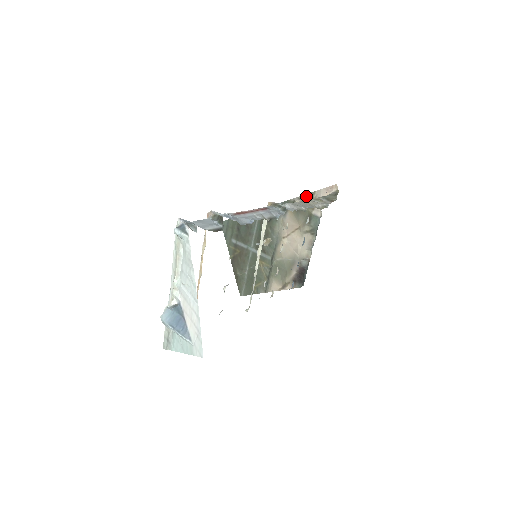
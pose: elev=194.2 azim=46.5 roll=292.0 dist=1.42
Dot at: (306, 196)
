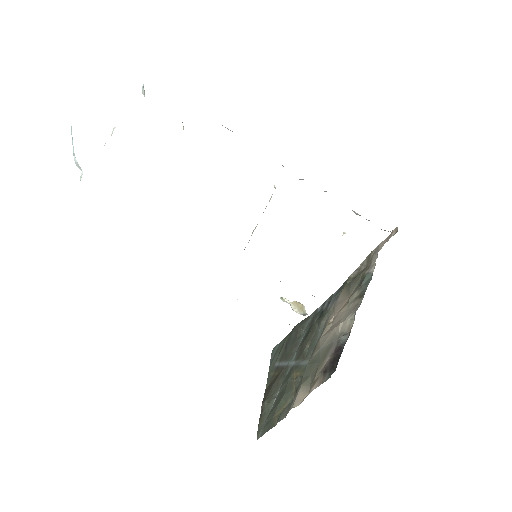
Dot at: (363, 262)
